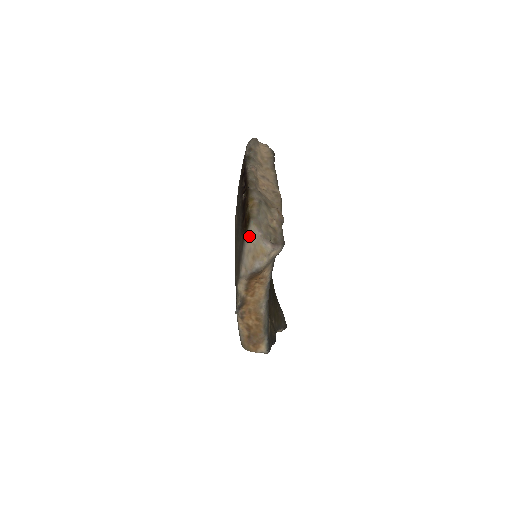
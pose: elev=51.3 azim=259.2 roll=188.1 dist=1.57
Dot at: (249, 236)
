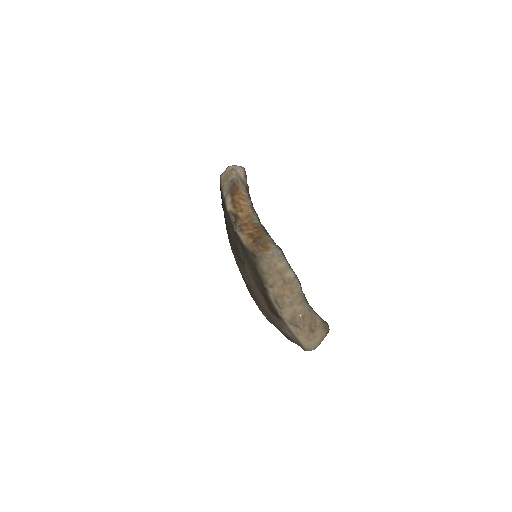
Dot at: (221, 179)
